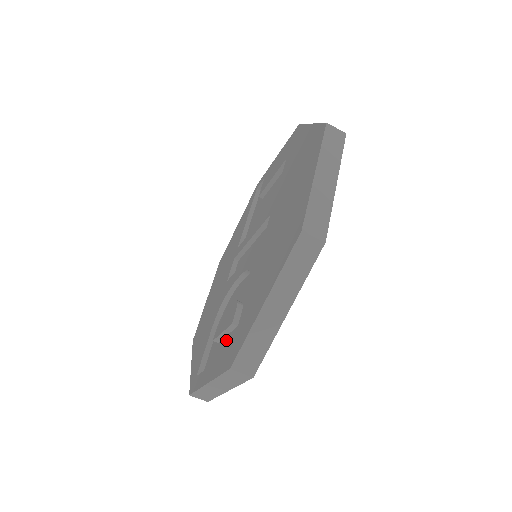
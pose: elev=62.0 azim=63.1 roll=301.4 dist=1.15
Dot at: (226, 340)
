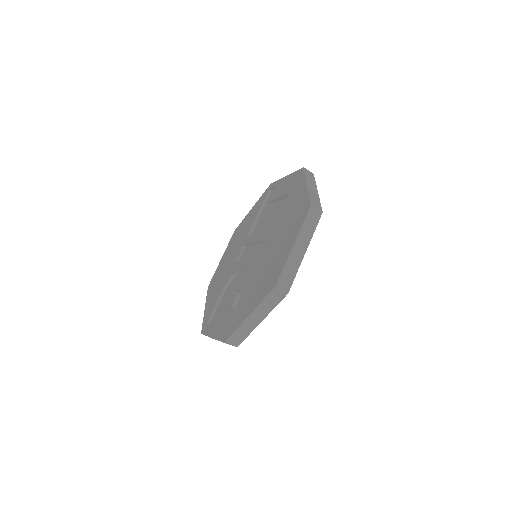
Dot at: (227, 312)
